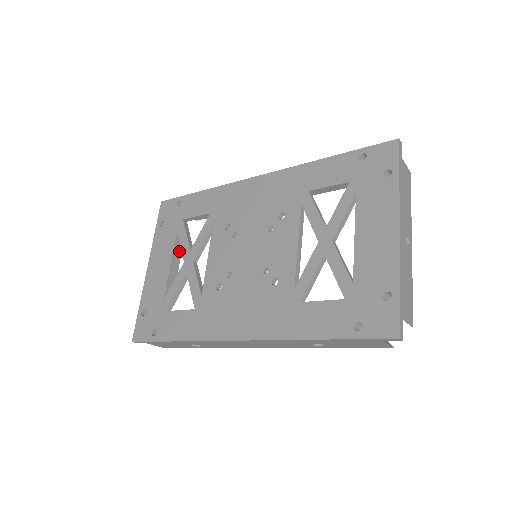
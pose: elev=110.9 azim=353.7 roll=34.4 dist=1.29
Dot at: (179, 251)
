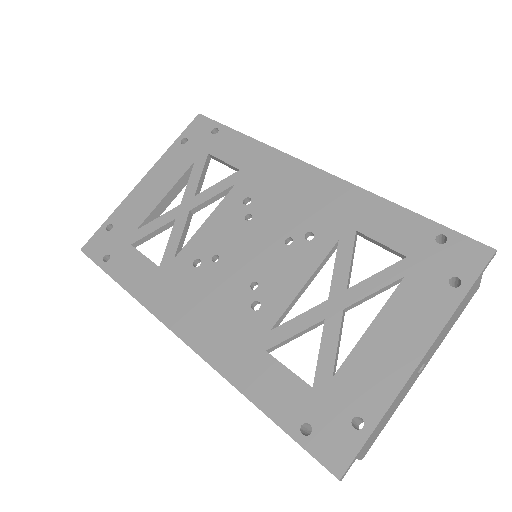
Dot at: (186, 180)
